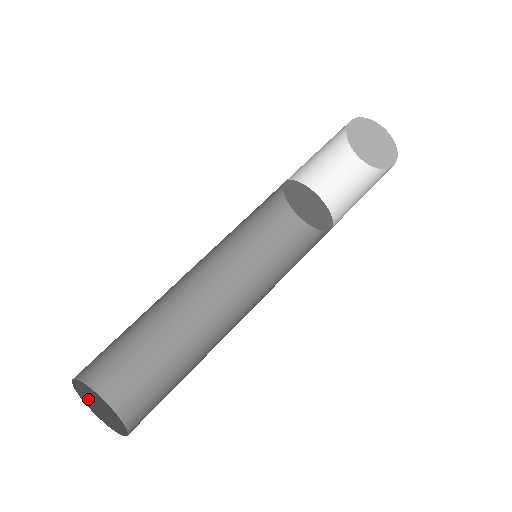
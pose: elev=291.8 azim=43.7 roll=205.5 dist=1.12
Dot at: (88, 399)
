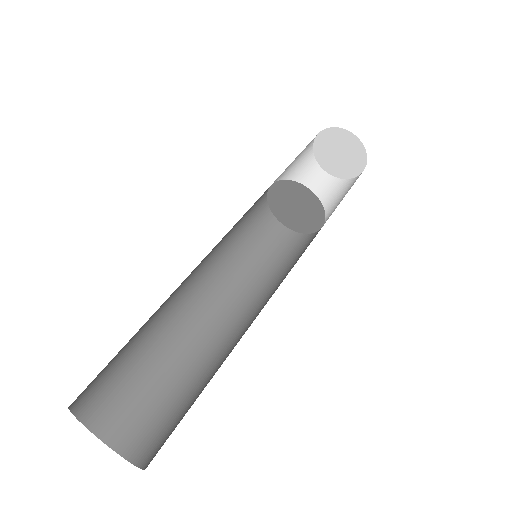
Dot at: occluded
